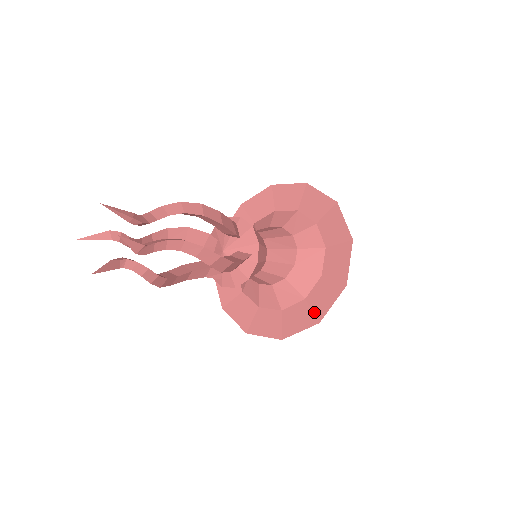
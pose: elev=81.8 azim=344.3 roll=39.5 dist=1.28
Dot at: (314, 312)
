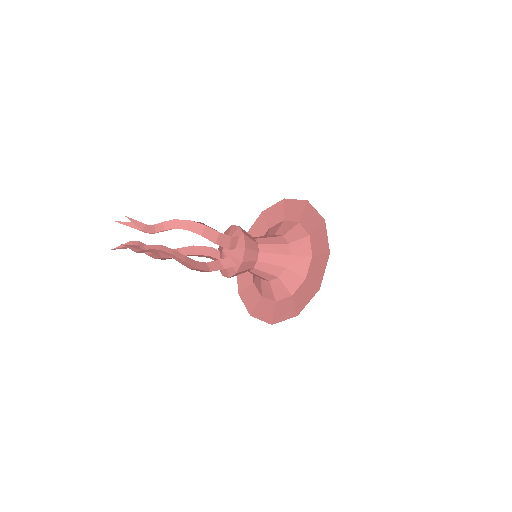
Dot at: (274, 315)
